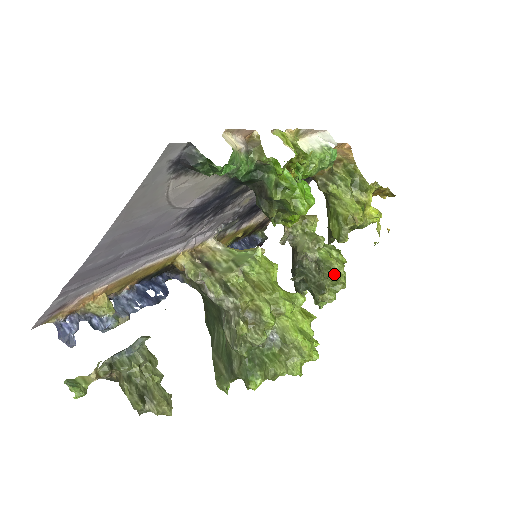
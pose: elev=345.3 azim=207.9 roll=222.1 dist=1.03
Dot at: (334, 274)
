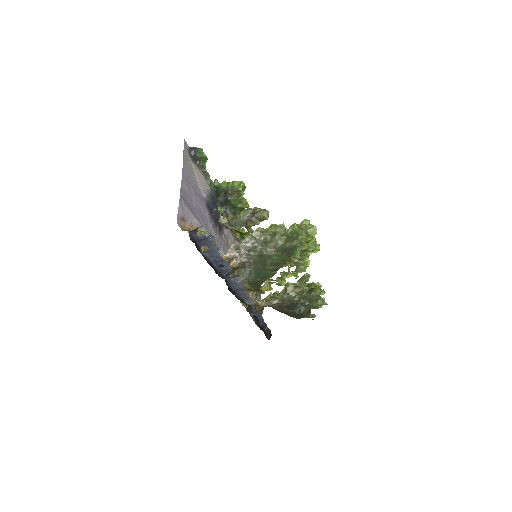
Dot at: (305, 274)
